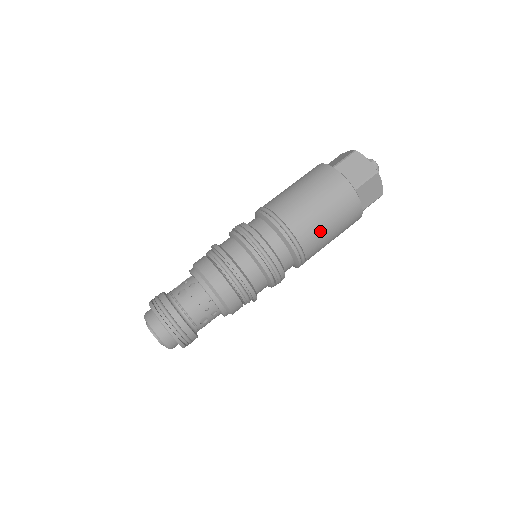
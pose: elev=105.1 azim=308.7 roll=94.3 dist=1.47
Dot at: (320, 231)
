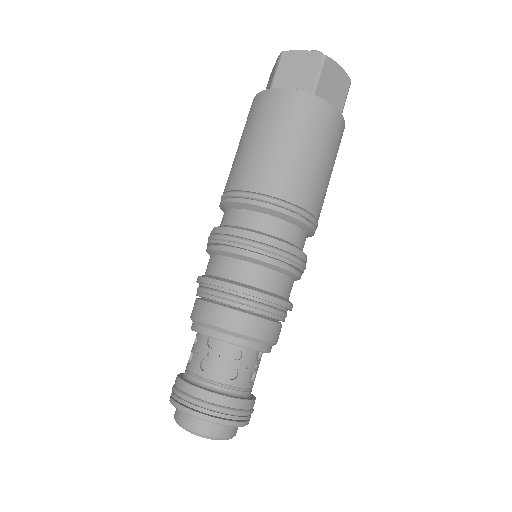
Dot at: occluded
